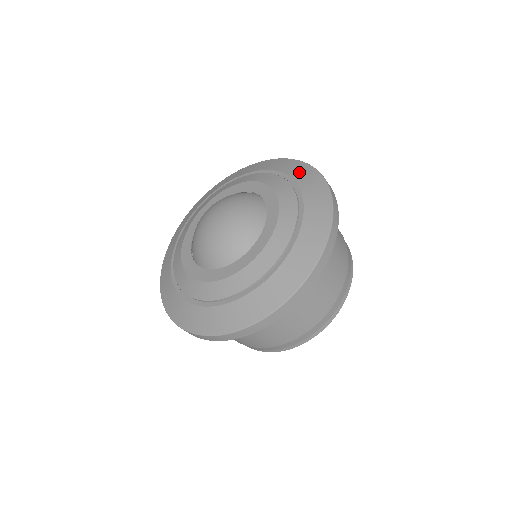
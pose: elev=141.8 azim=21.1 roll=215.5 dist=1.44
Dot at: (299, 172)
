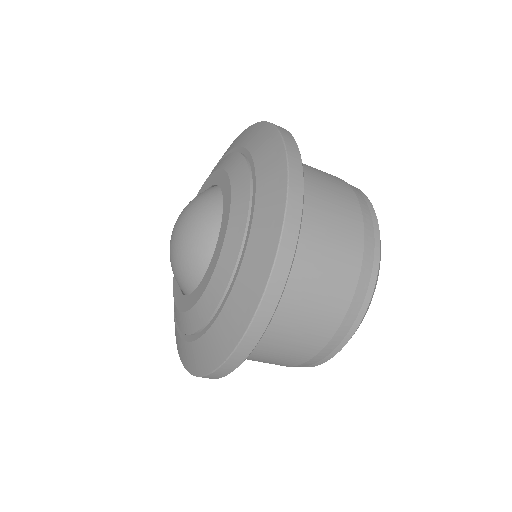
Dot at: (256, 138)
